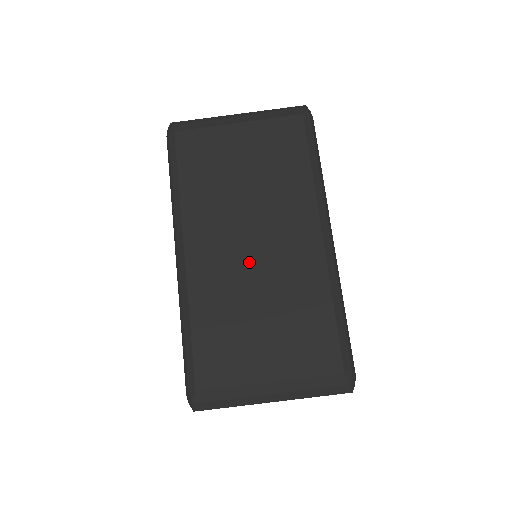
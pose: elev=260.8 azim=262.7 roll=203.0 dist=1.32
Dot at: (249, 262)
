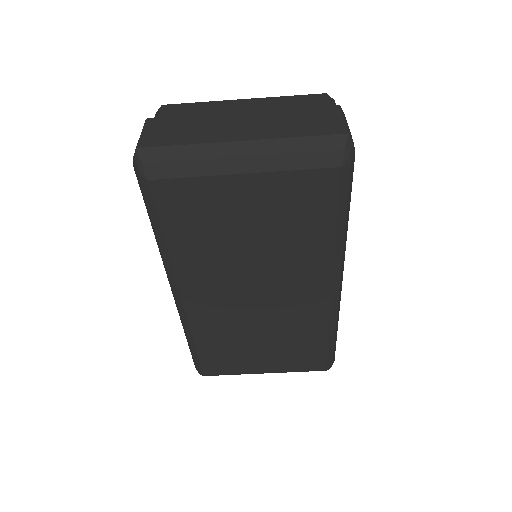
Dot at: (251, 309)
